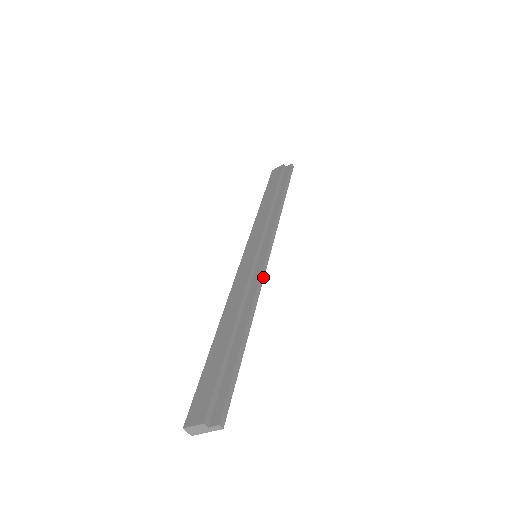
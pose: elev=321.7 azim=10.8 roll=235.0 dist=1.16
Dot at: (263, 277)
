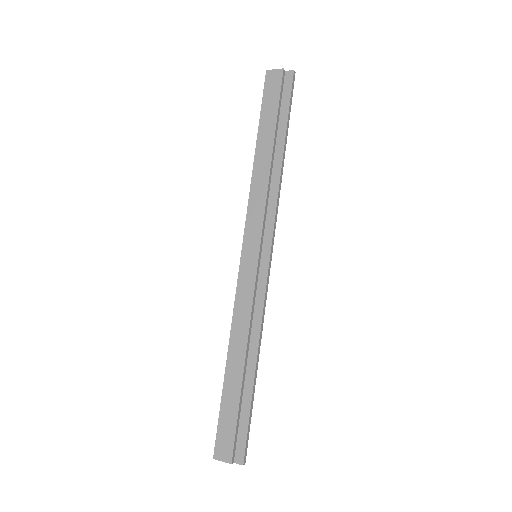
Dot at: (266, 296)
